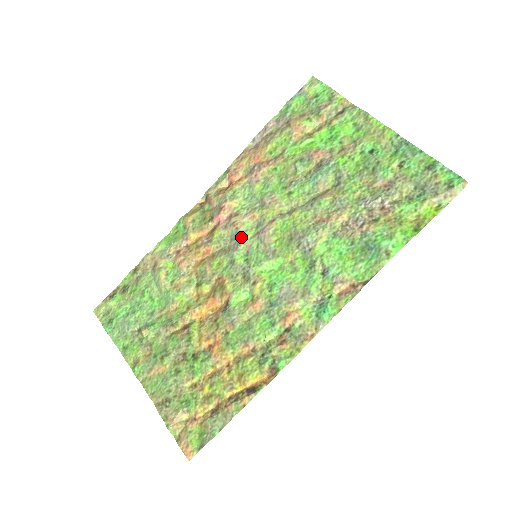
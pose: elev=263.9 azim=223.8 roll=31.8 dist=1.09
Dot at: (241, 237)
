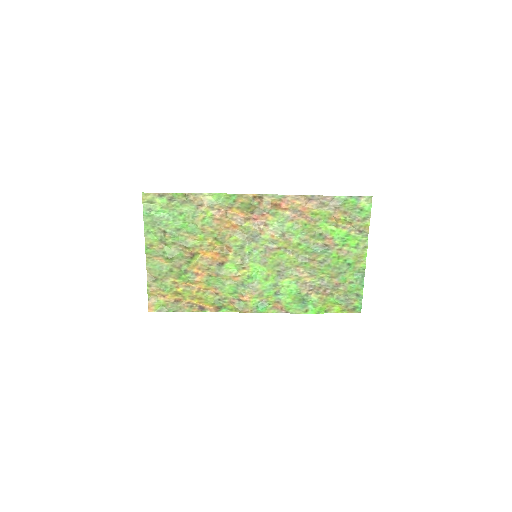
Dot at: (258, 240)
